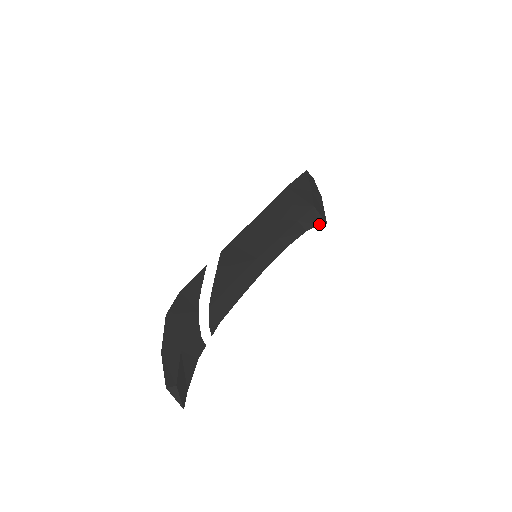
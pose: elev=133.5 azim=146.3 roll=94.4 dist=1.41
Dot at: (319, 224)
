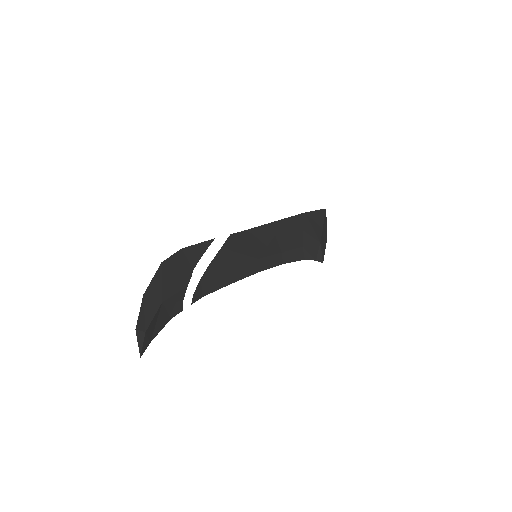
Dot at: (317, 260)
